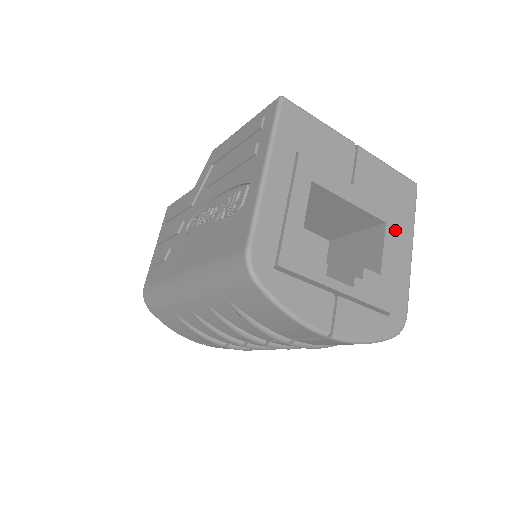
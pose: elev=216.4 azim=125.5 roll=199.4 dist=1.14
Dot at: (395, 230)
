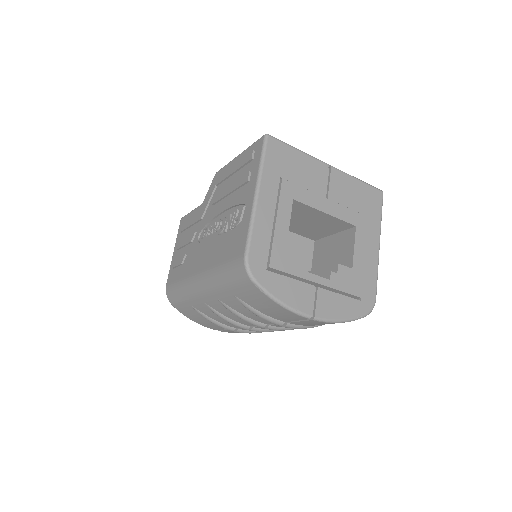
Dot at: (364, 231)
